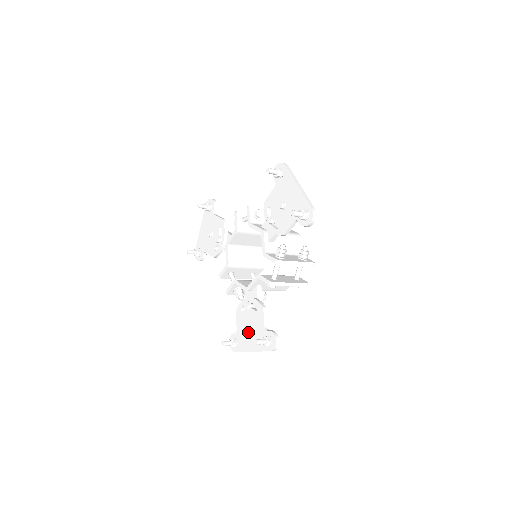
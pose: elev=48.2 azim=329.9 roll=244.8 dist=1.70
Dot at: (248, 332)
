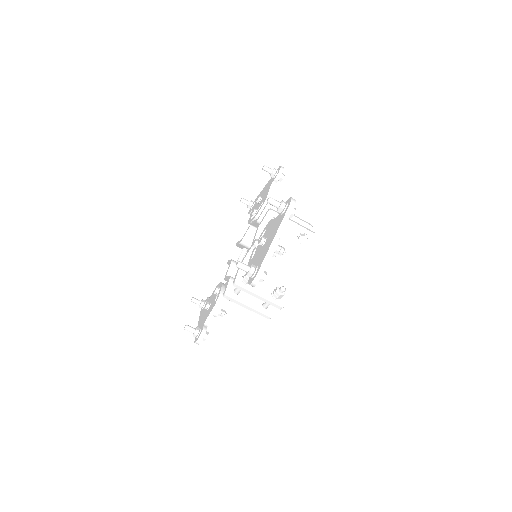
Dot at: (206, 309)
